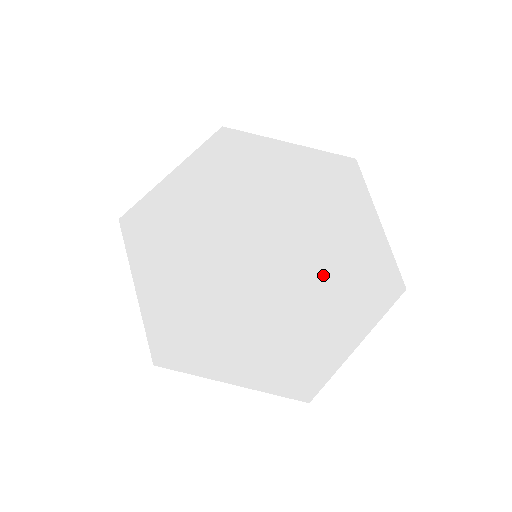
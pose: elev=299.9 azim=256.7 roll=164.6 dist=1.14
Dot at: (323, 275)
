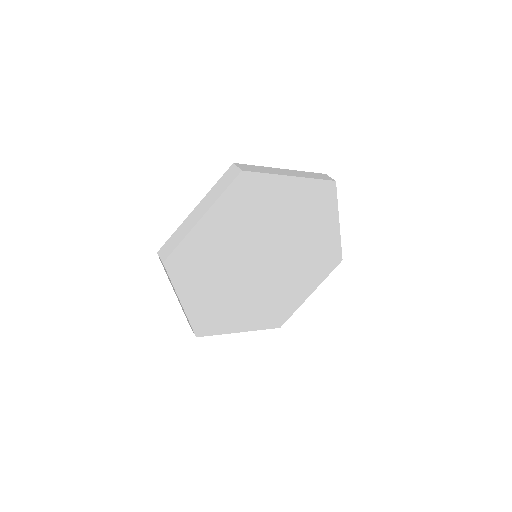
Dot at: (299, 264)
